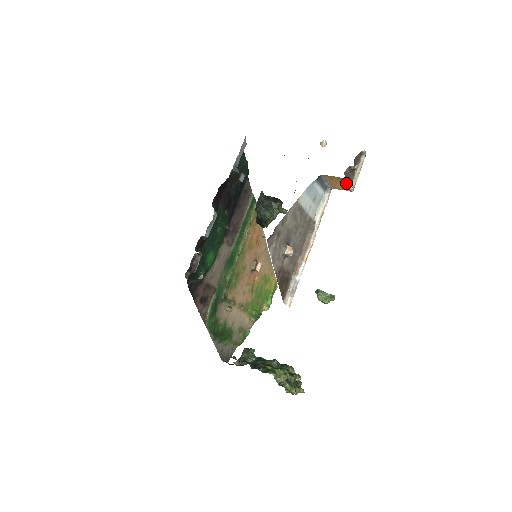
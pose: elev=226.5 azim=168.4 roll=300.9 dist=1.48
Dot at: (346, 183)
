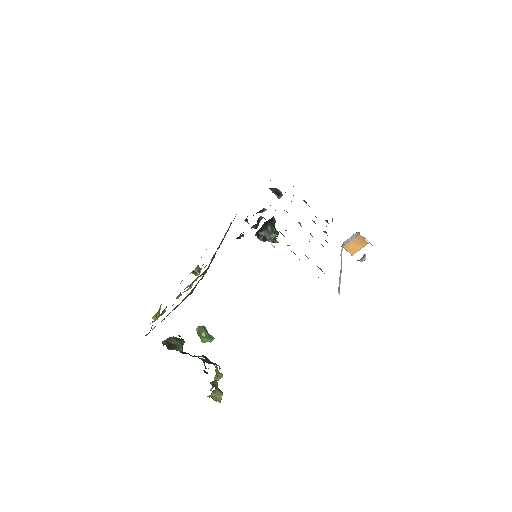
Dot at: (362, 247)
